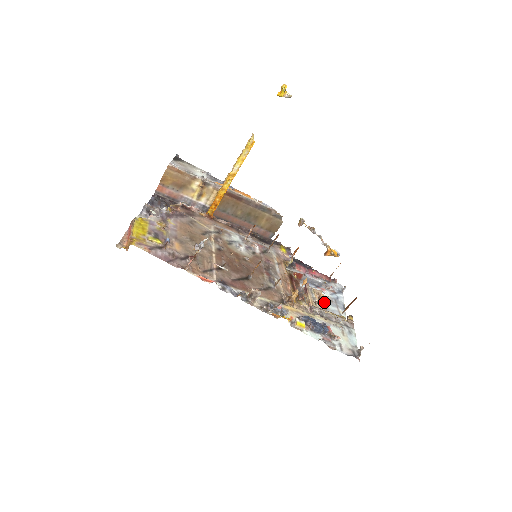
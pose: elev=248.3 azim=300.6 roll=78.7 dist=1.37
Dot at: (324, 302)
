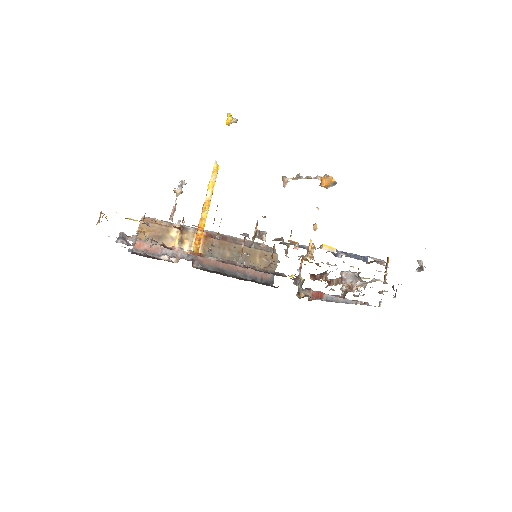
Dot at: occluded
